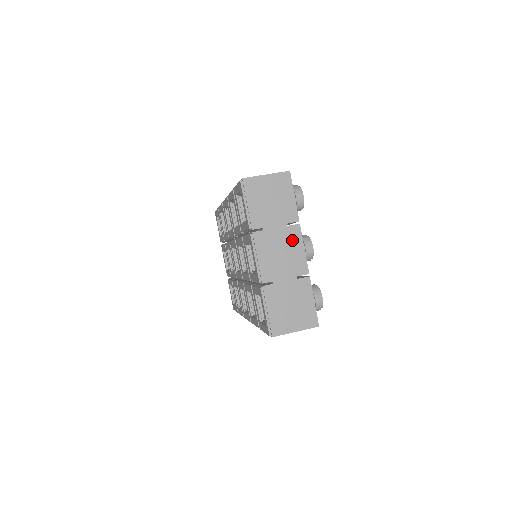
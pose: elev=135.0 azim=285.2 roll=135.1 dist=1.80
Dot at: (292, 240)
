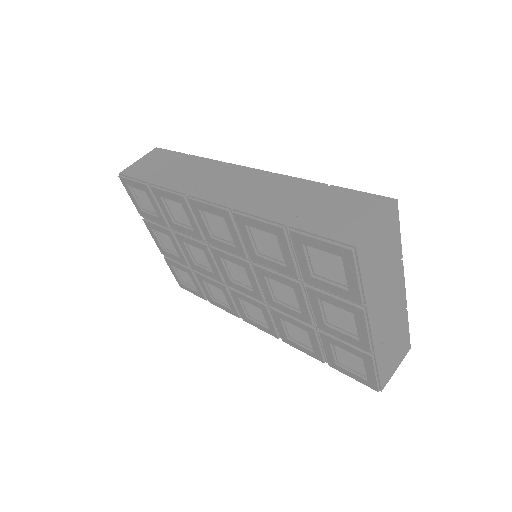
Dot at: (397, 285)
